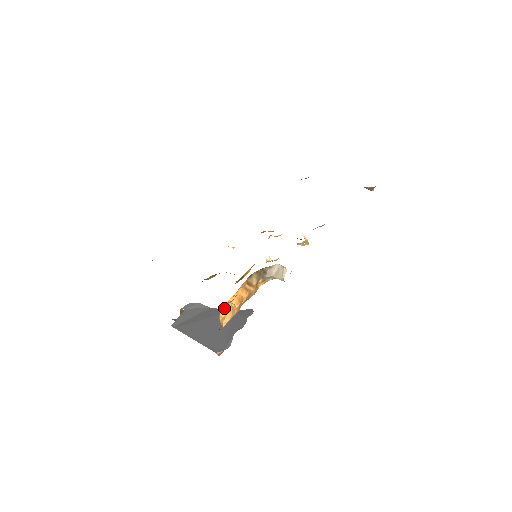
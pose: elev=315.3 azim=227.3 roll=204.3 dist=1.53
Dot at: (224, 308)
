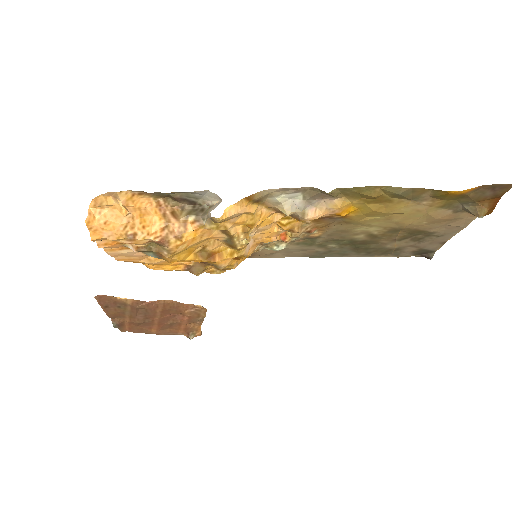
Dot at: (110, 205)
